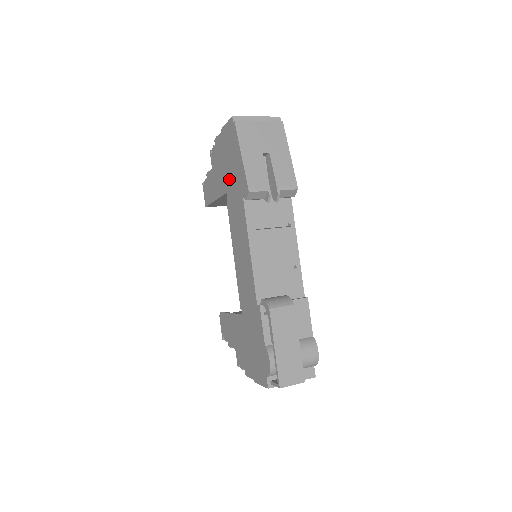
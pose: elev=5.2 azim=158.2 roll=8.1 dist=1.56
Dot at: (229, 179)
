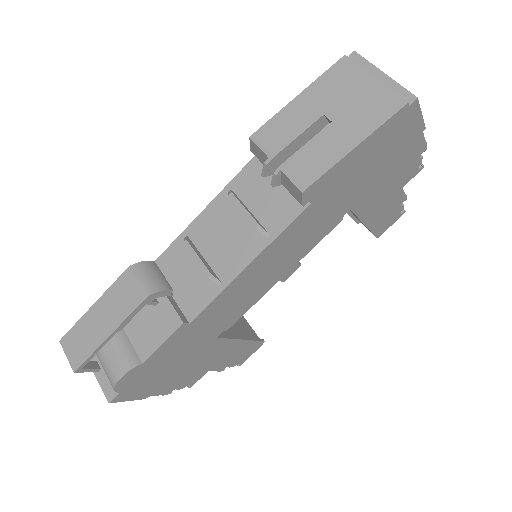
Dot at: occluded
